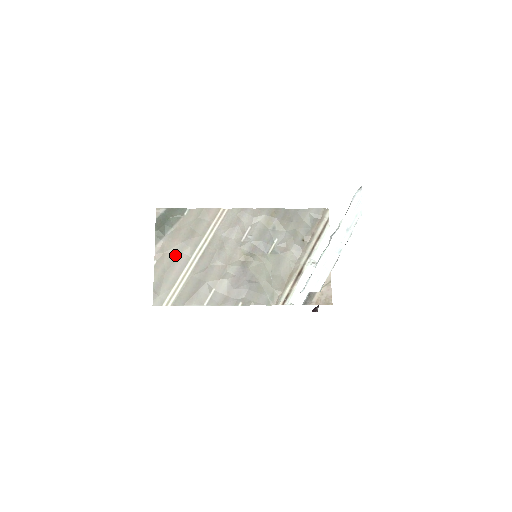
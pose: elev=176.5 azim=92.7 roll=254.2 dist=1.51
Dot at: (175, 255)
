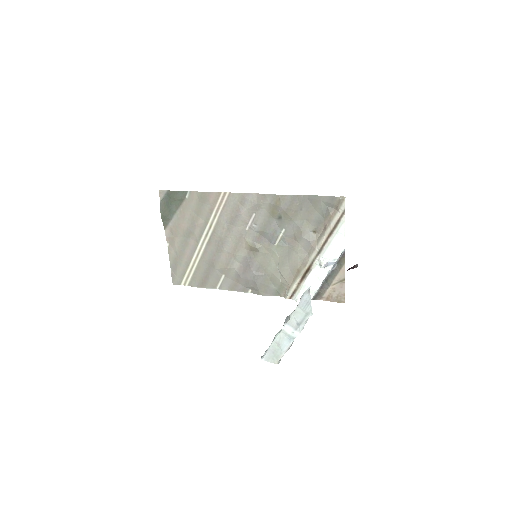
Dot at: (184, 240)
